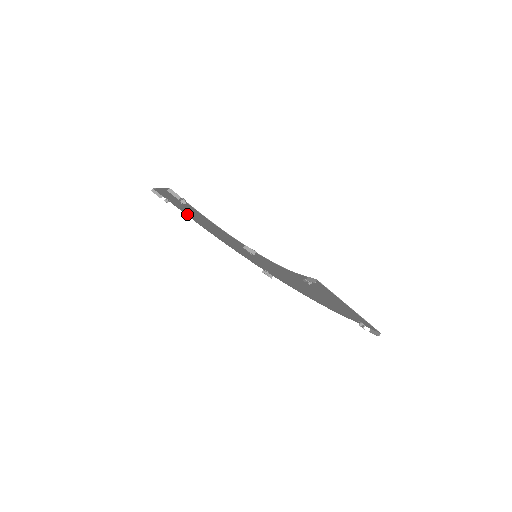
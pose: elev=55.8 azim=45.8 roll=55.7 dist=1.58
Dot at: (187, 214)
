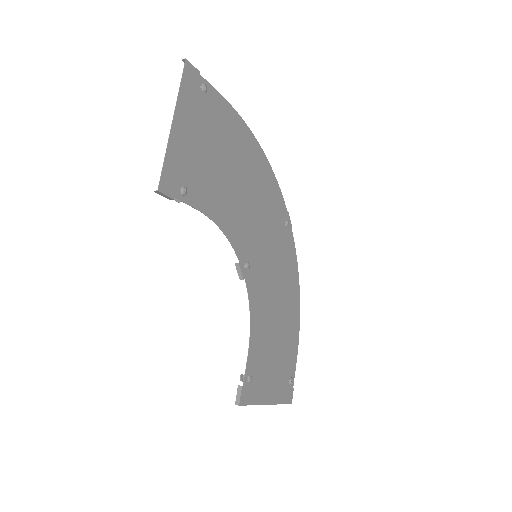
Dot at: (226, 114)
